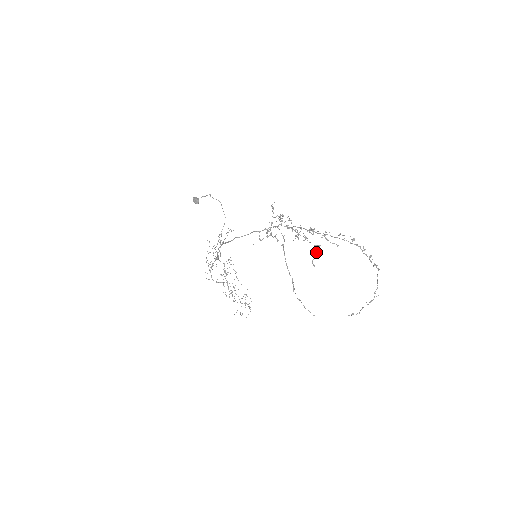
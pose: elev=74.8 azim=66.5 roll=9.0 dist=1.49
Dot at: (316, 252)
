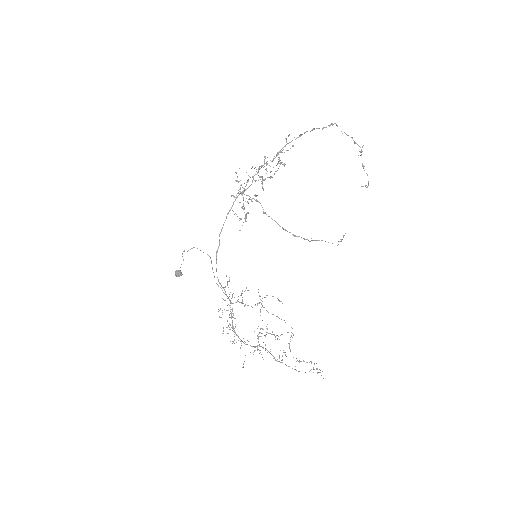
Dot at: occluded
